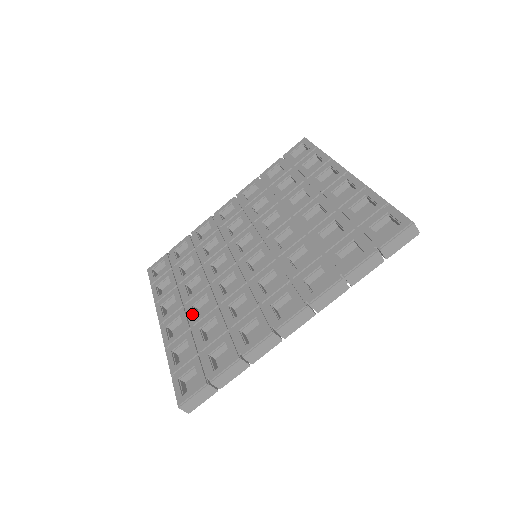
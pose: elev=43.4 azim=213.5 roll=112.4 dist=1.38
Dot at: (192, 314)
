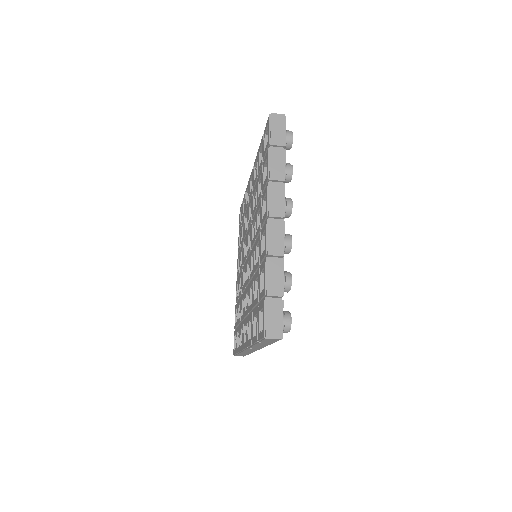
Dot at: (239, 287)
